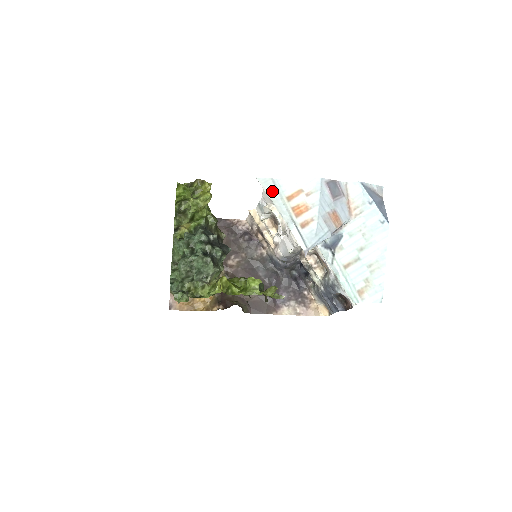
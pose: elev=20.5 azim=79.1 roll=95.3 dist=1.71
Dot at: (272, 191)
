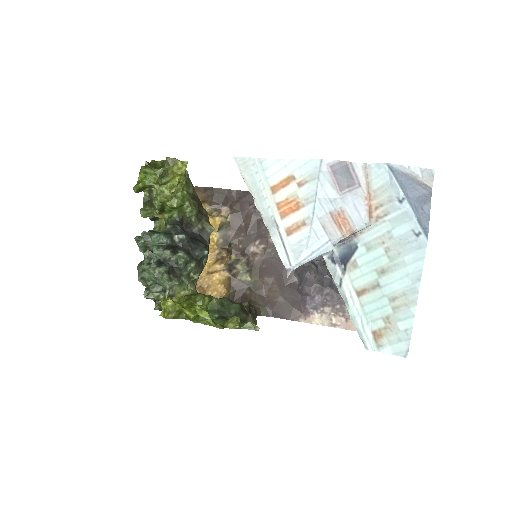
Dot at: (251, 177)
